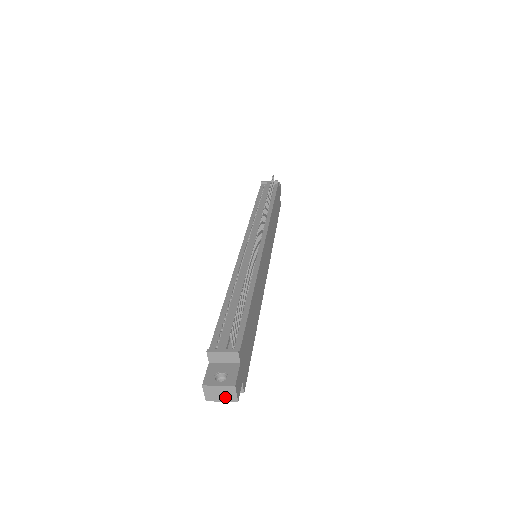
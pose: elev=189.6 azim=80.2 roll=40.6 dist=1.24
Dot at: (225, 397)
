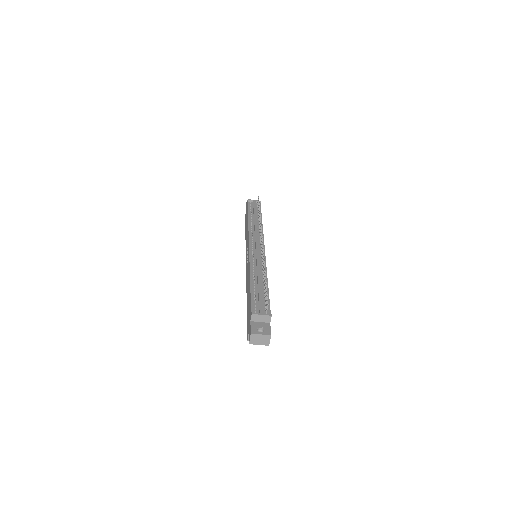
Dot at: (262, 342)
